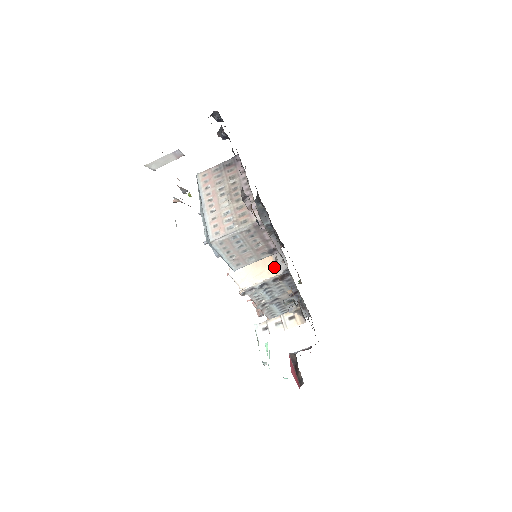
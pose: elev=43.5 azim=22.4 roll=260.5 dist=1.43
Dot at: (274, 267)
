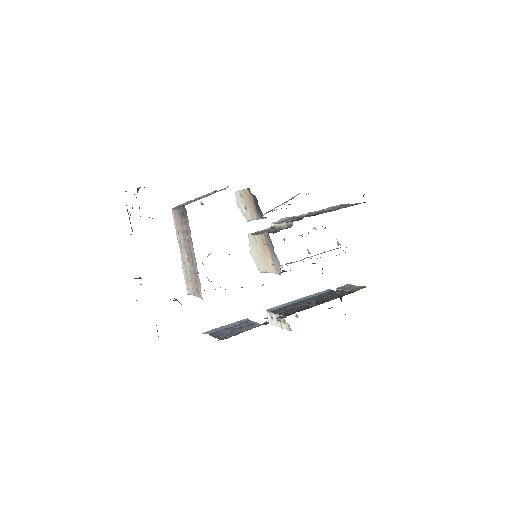
Dot at: (273, 266)
